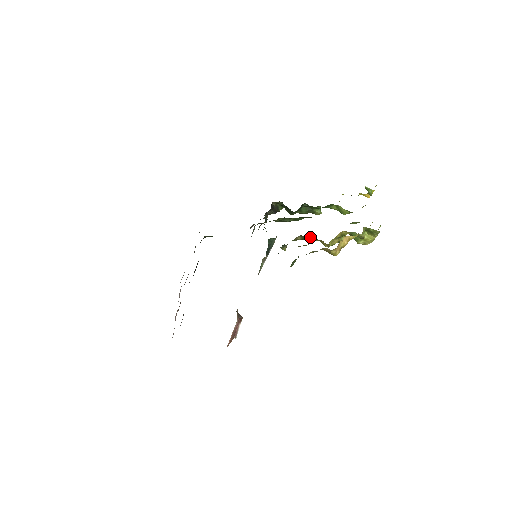
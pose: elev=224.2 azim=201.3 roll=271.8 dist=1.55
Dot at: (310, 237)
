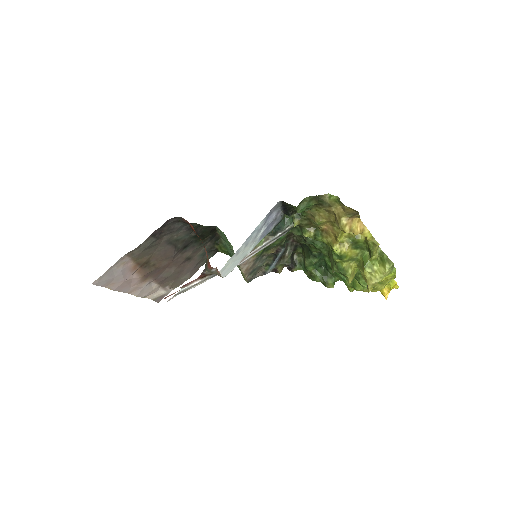
Dot at: (323, 233)
